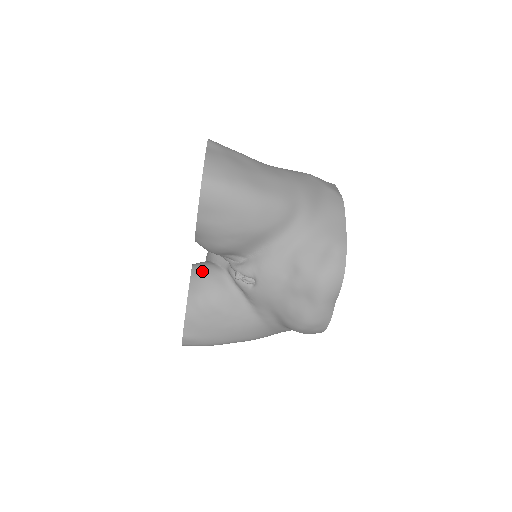
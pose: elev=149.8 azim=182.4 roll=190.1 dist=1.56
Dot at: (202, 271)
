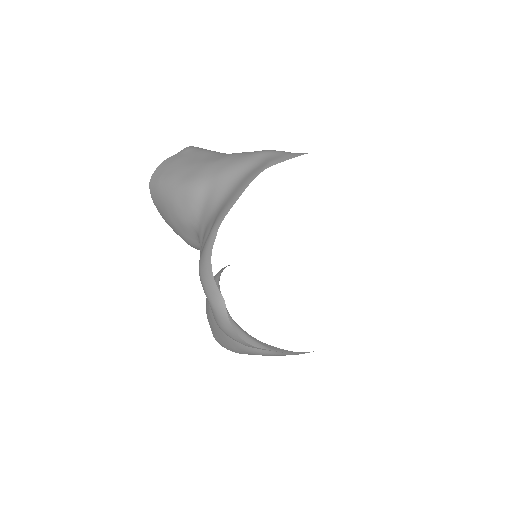
Dot at: occluded
